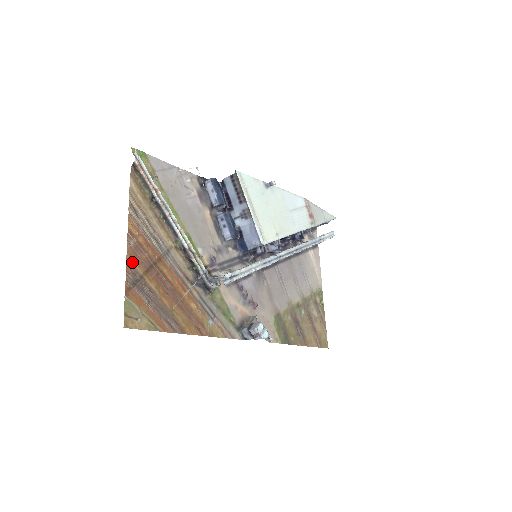
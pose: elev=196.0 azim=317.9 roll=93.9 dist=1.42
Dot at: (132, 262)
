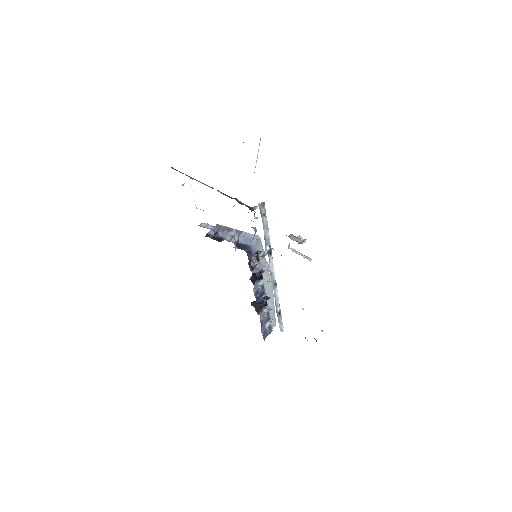
Dot at: occluded
